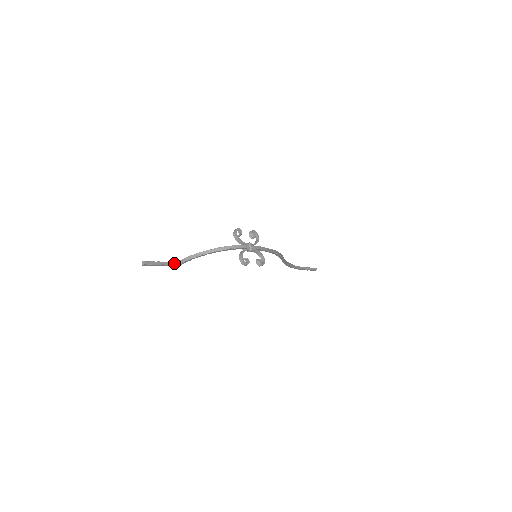
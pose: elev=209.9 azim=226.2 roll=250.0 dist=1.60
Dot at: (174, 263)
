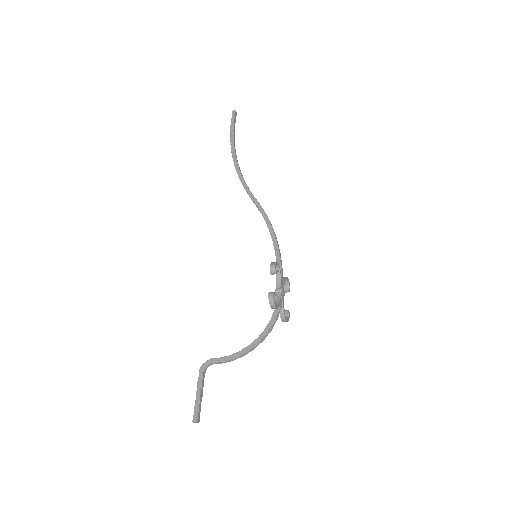
Dot at: (205, 370)
